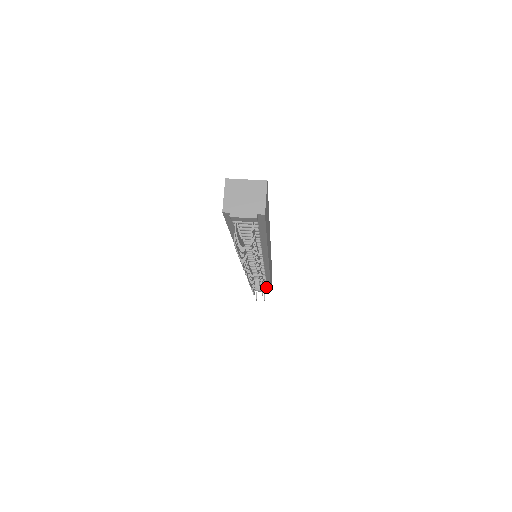
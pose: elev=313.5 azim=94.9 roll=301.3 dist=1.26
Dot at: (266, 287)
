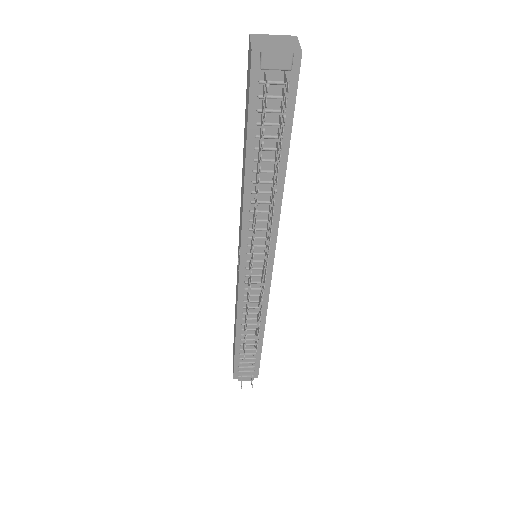
Dot at: (254, 362)
